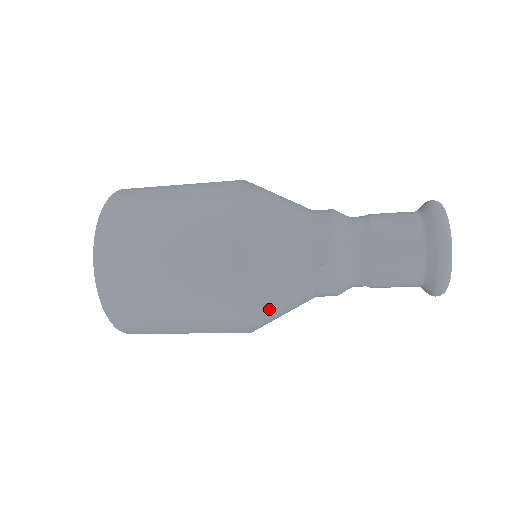
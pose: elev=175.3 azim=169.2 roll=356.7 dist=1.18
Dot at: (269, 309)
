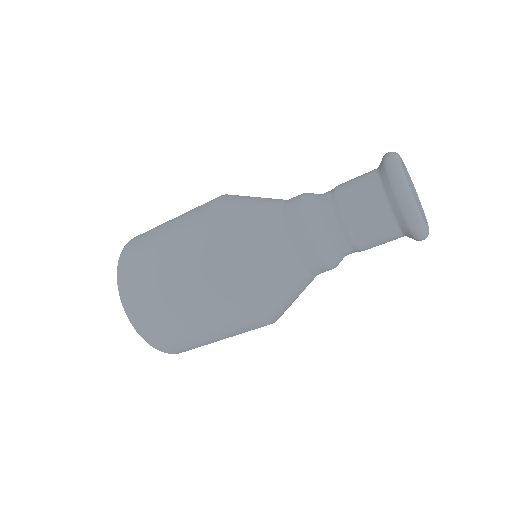
Dot at: occluded
